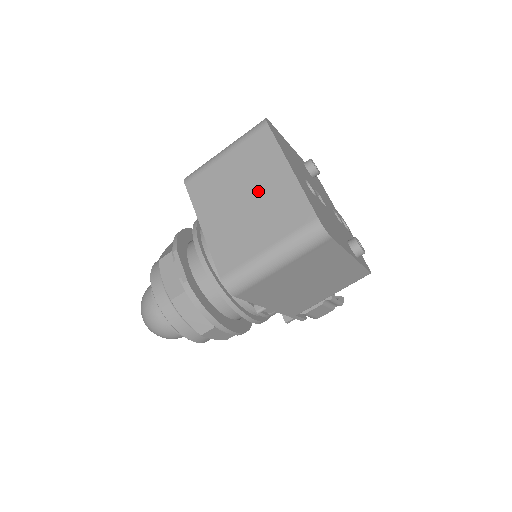
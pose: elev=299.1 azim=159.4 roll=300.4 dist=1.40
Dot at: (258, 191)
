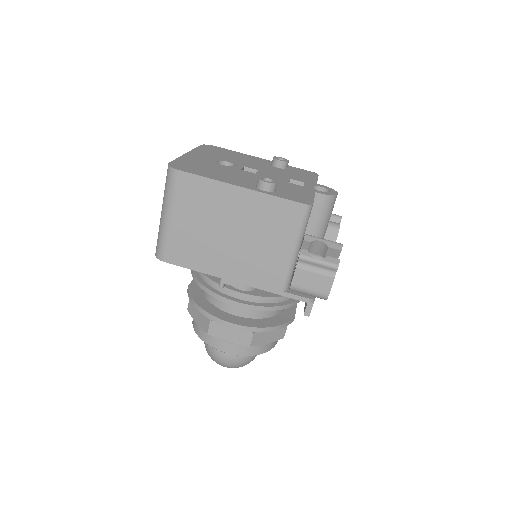
Dot at: occluded
